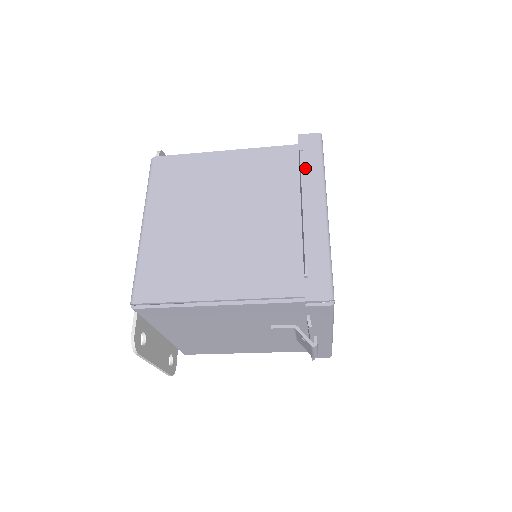
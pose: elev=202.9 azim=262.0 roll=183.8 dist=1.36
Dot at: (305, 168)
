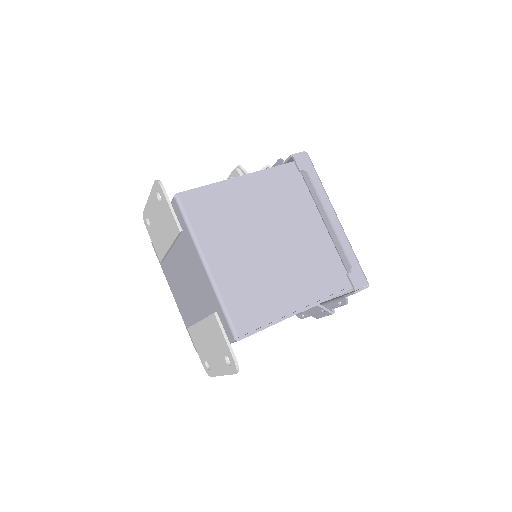
Dot at: occluded
